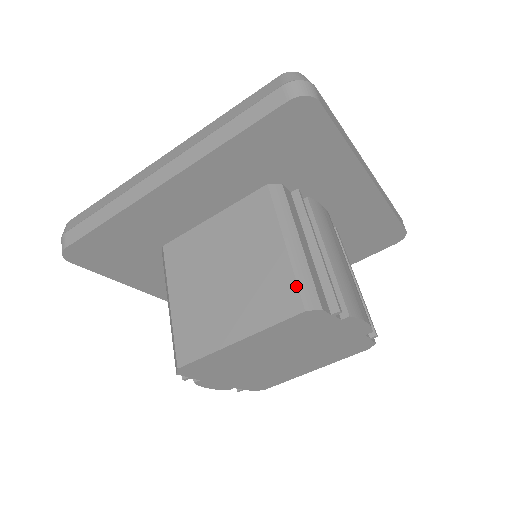
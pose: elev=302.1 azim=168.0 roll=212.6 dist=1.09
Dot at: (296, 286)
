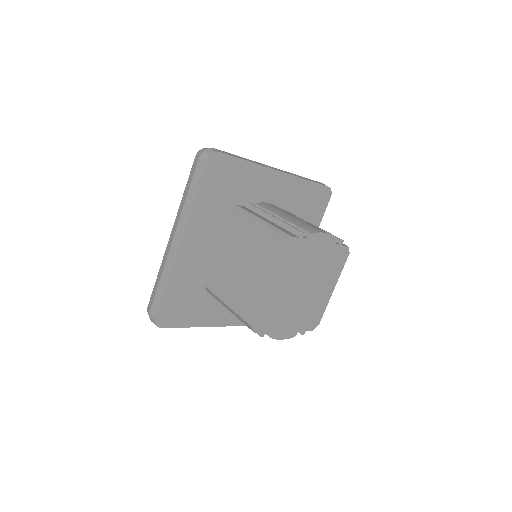
Dot at: (273, 237)
